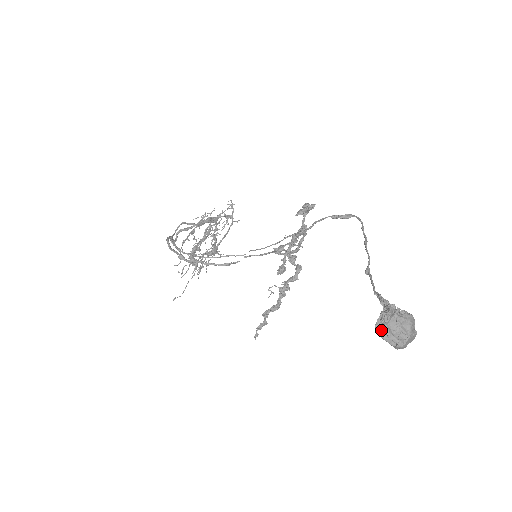
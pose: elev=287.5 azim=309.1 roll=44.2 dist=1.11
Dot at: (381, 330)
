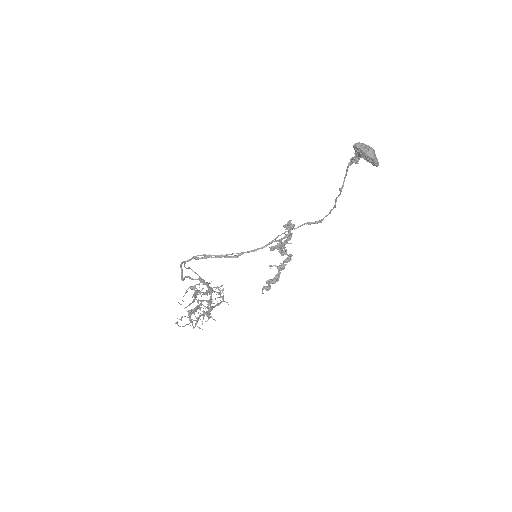
Dot at: (357, 143)
